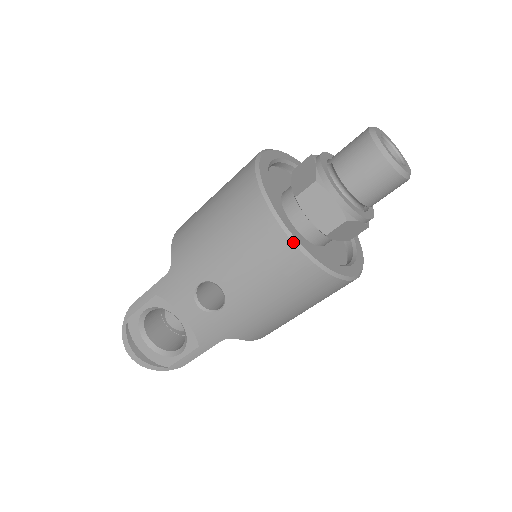
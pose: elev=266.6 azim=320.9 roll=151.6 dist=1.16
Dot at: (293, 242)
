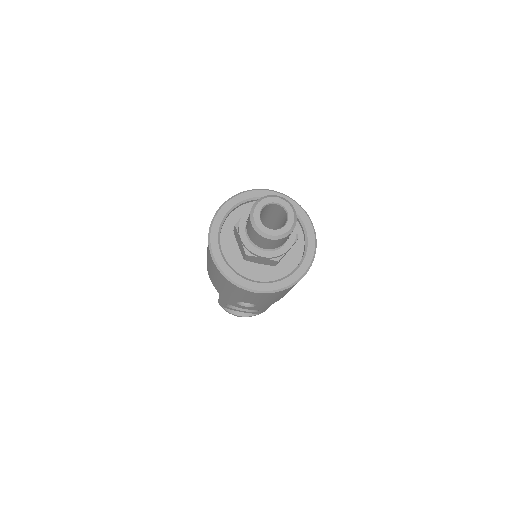
Dot at: (258, 293)
